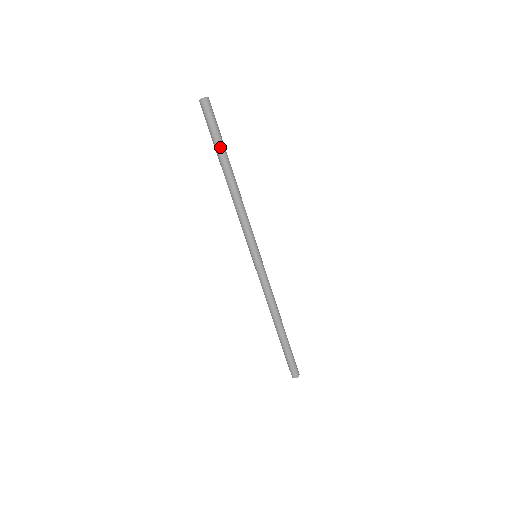
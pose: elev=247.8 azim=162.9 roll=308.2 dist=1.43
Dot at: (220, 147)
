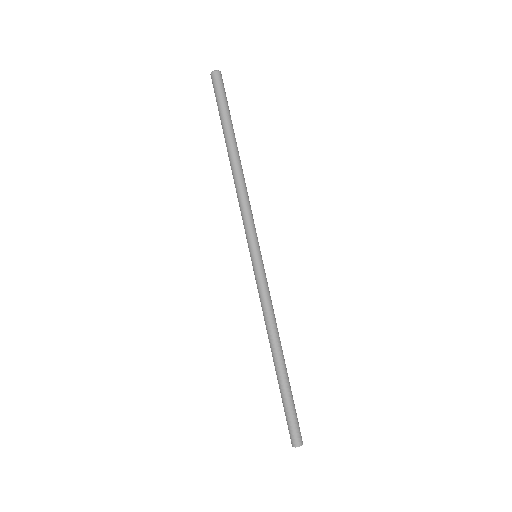
Dot at: (228, 120)
